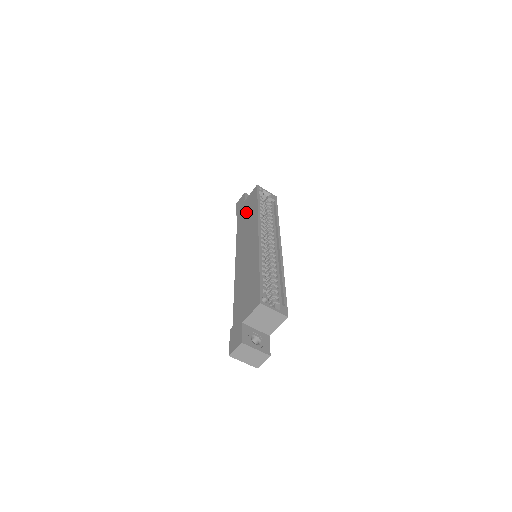
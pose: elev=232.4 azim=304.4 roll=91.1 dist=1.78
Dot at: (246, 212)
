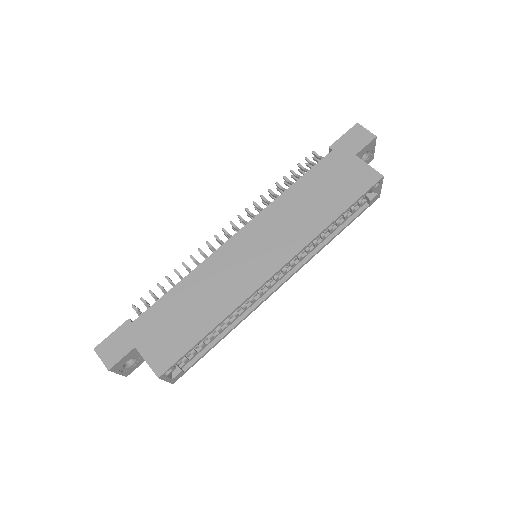
Dot at: (328, 186)
